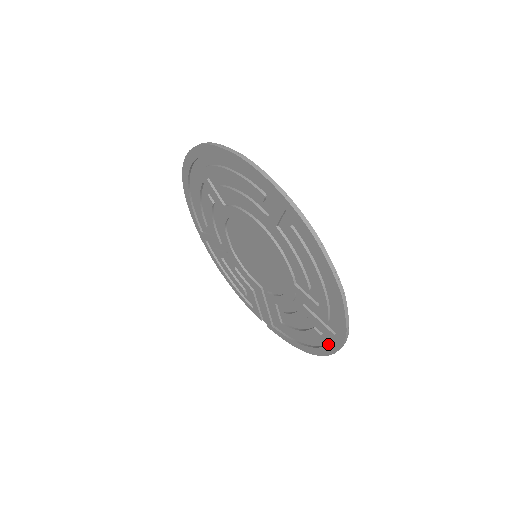
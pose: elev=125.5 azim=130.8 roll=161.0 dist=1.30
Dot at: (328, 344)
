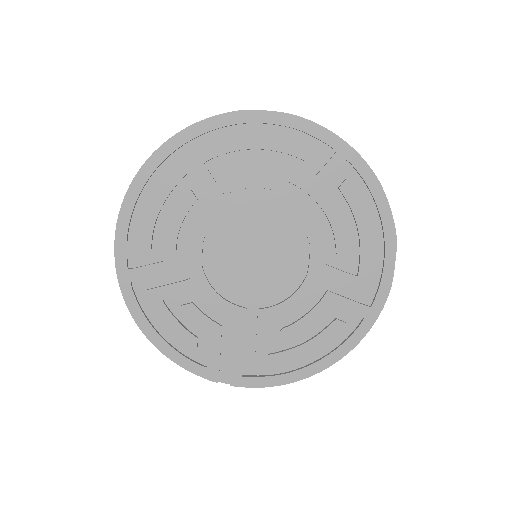
Dot at: (355, 330)
